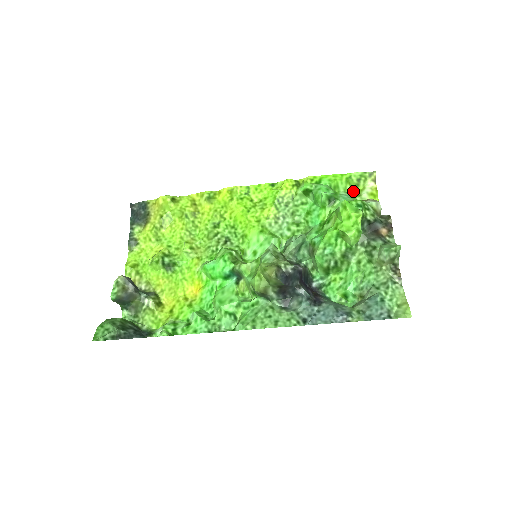
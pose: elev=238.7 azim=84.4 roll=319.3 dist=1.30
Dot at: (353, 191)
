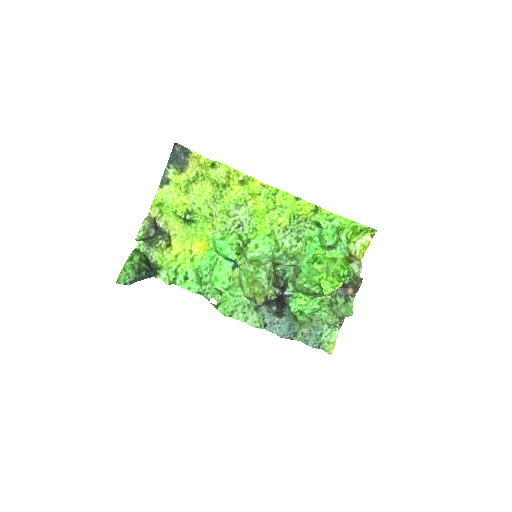
Dot at: (352, 236)
